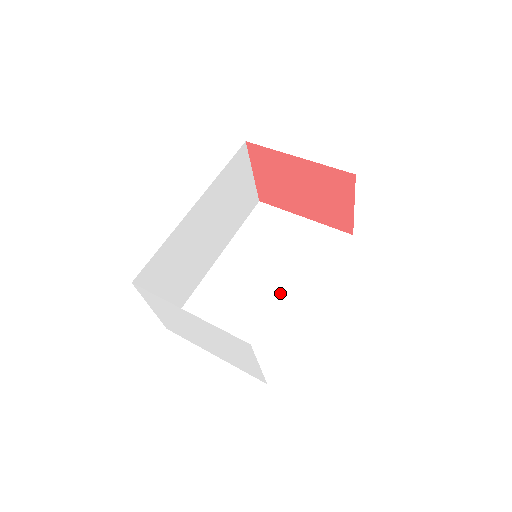
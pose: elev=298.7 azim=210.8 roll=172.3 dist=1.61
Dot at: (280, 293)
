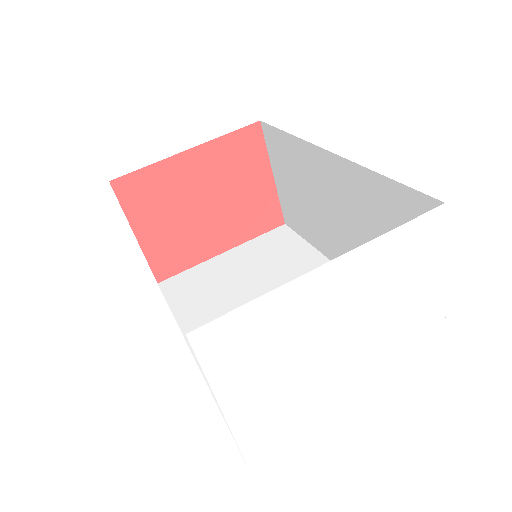
Dot at: occluded
